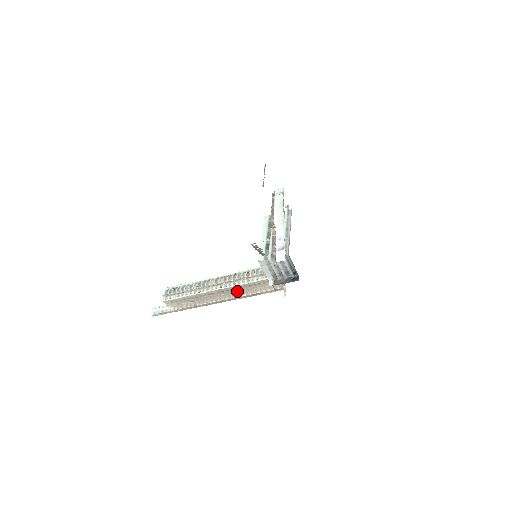
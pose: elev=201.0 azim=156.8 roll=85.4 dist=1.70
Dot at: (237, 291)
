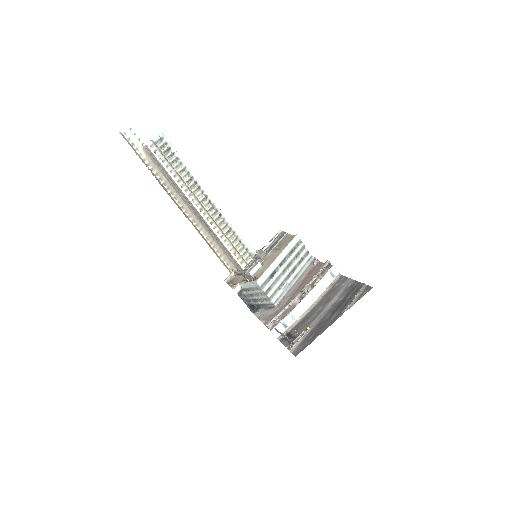
Dot at: (204, 226)
